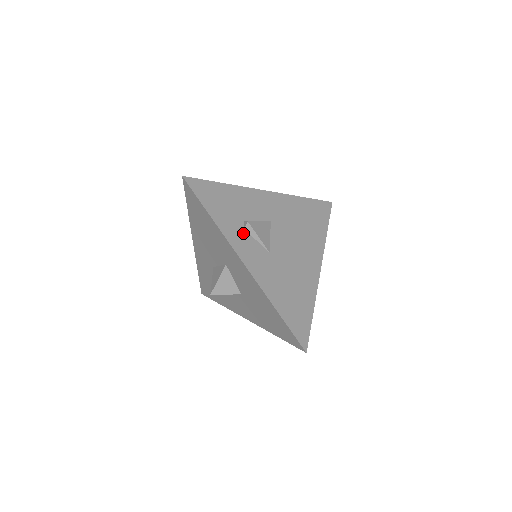
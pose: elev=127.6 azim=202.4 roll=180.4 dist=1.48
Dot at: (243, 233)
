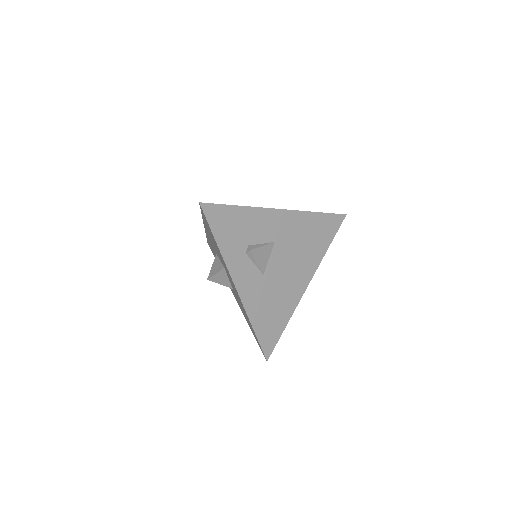
Dot at: (244, 258)
